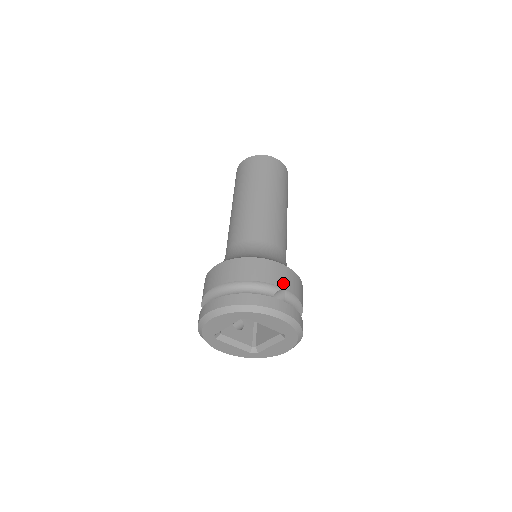
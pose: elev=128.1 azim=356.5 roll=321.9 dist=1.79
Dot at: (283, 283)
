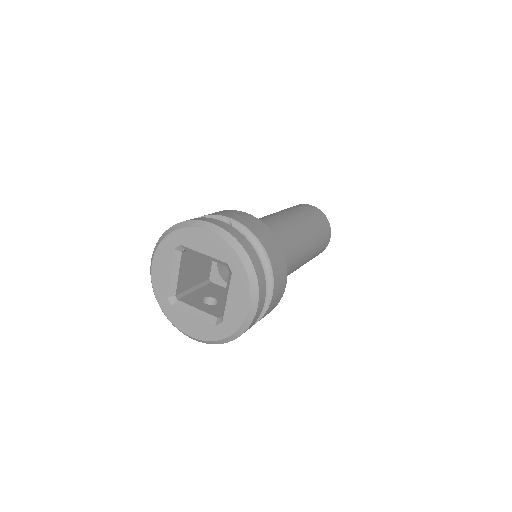
Dot at: (230, 216)
